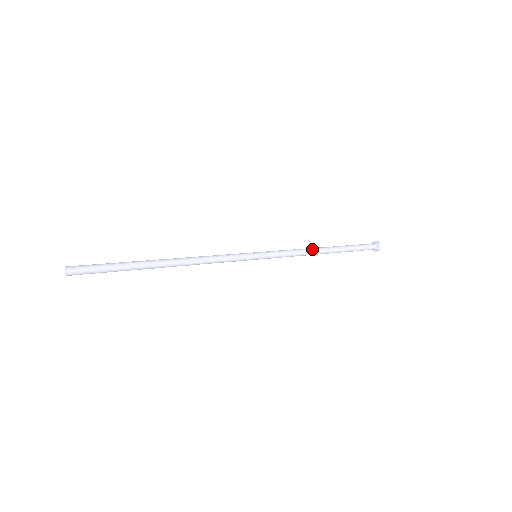
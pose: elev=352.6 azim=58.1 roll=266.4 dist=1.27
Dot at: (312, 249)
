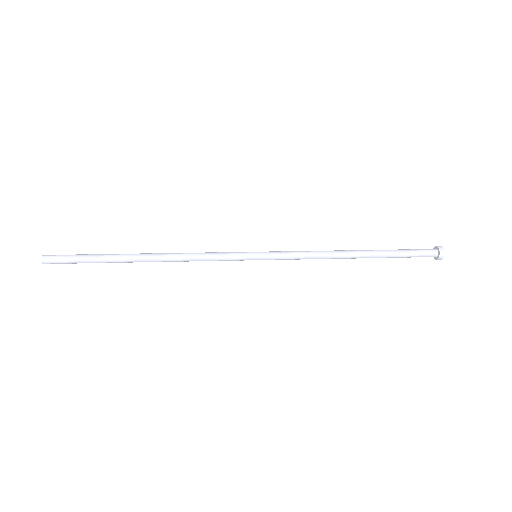
Dot at: (334, 253)
